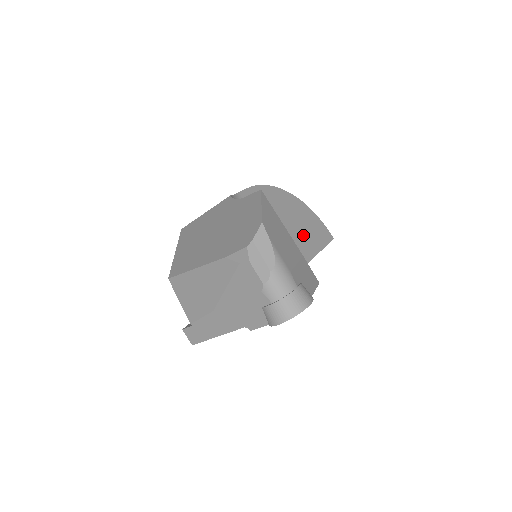
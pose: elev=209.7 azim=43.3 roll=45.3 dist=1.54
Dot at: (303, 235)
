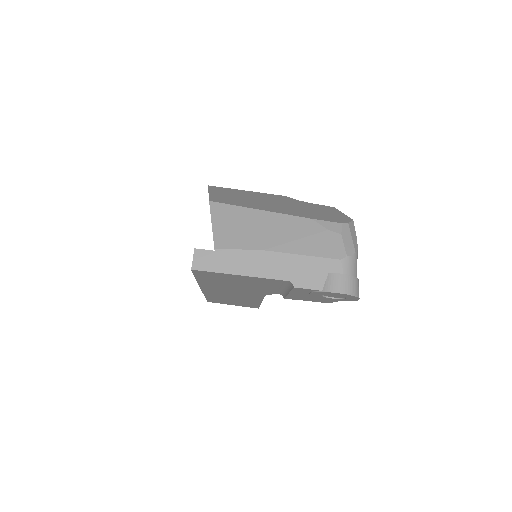
Dot at: occluded
